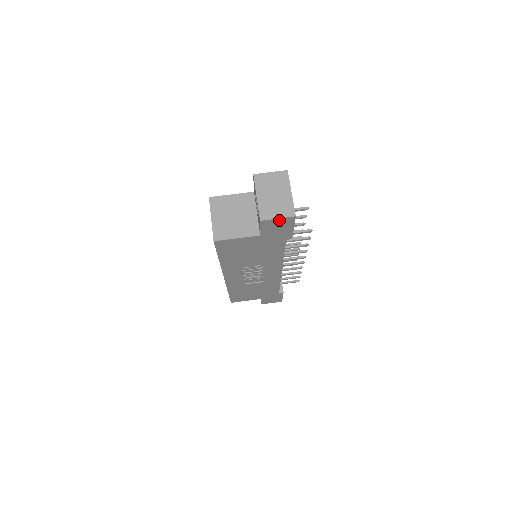
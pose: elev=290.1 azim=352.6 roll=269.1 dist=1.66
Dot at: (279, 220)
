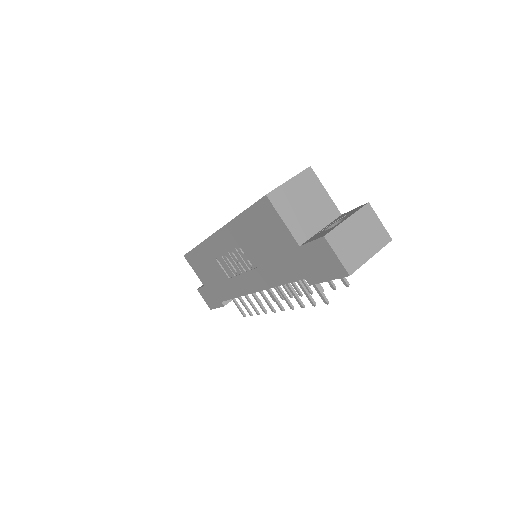
Dot at: (335, 258)
